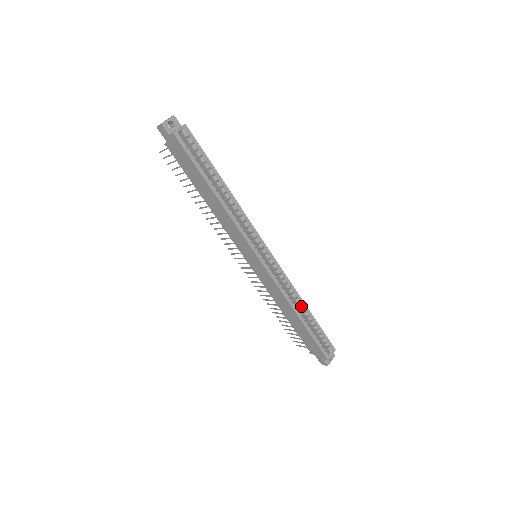
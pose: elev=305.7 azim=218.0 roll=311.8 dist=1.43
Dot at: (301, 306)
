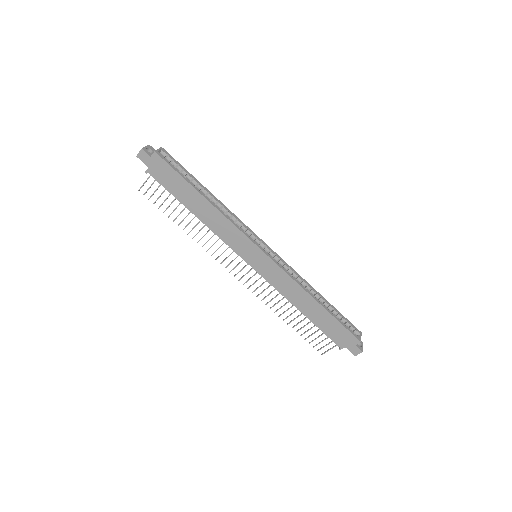
Dot at: (314, 293)
